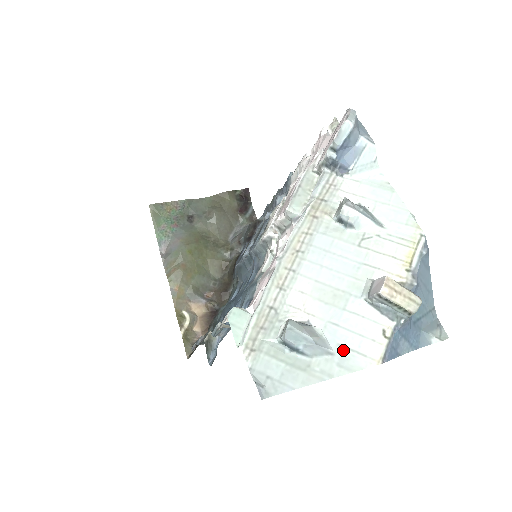
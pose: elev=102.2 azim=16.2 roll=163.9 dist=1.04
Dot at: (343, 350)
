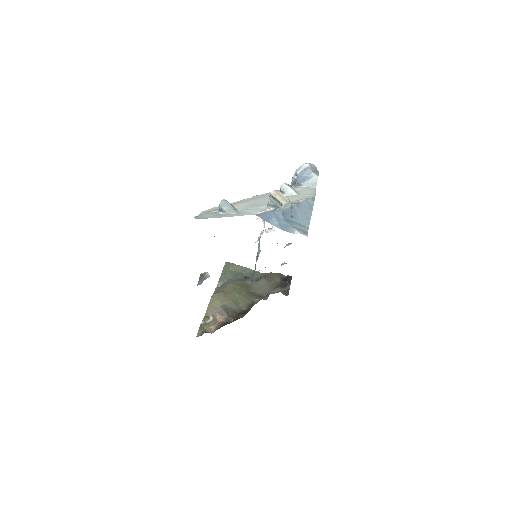
Dot at: (242, 213)
